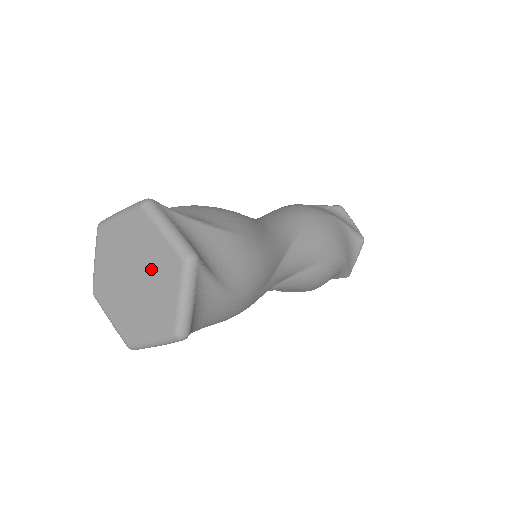
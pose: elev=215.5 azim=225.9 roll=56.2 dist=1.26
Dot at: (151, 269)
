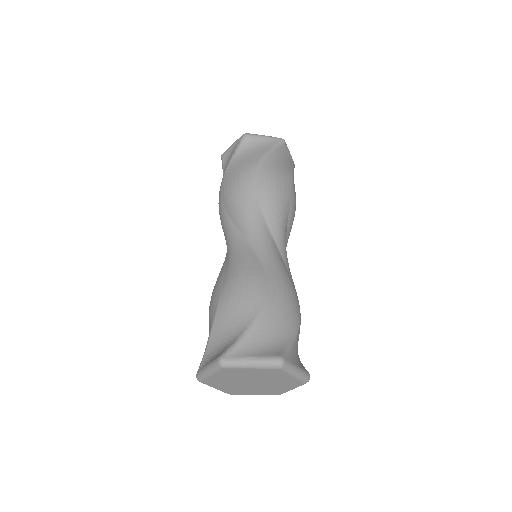
Dot at: (261, 378)
